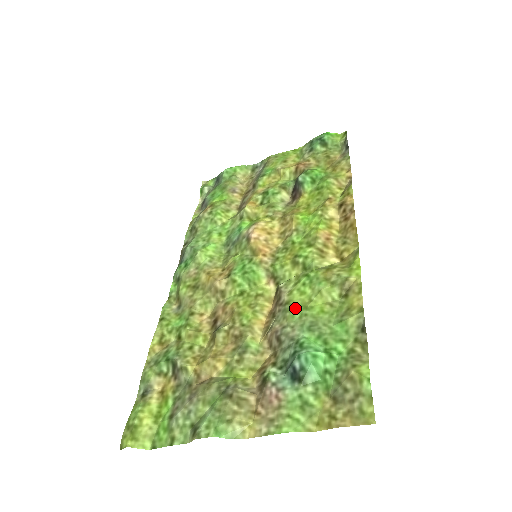
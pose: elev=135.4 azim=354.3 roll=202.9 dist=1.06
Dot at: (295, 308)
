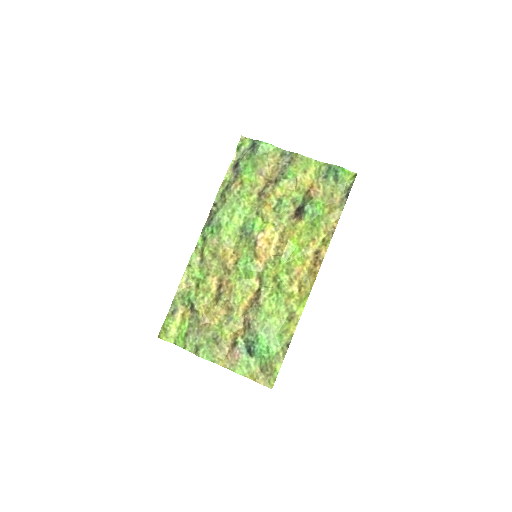
Dot at: (263, 313)
